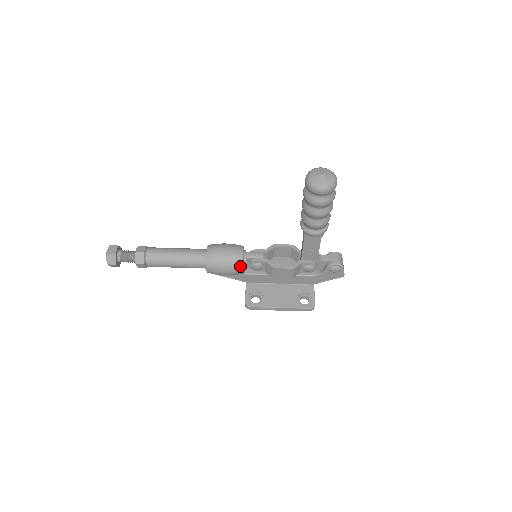
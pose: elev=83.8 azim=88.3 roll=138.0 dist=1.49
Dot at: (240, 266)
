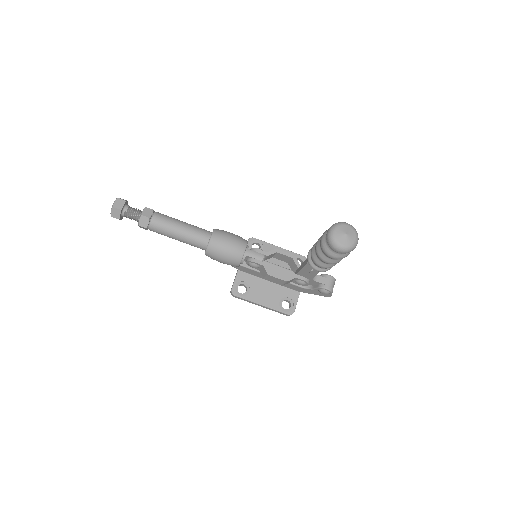
Dot at: (238, 262)
